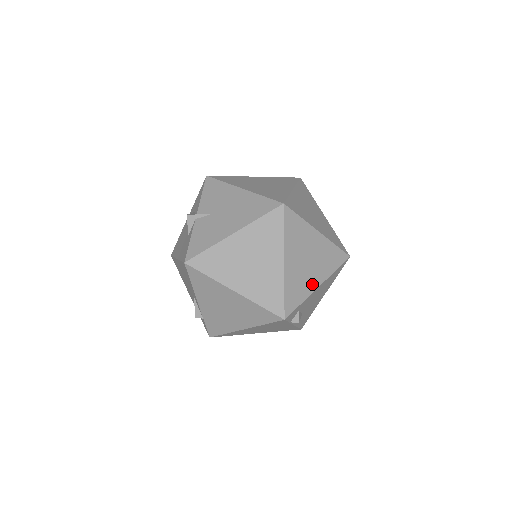
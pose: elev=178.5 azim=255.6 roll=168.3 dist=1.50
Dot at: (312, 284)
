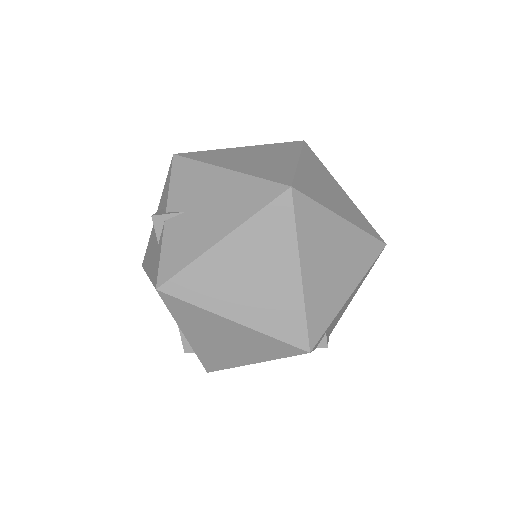
Dot at: (341, 294)
